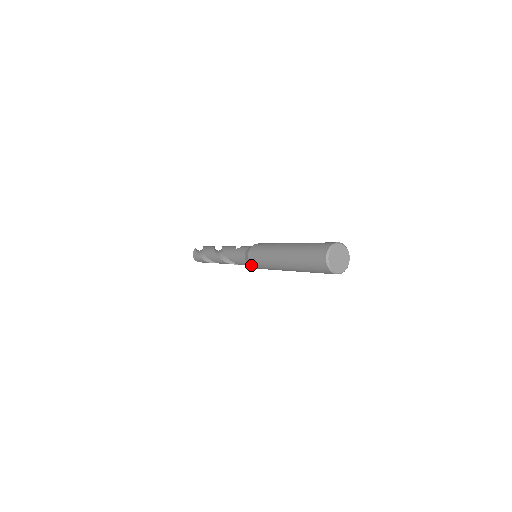
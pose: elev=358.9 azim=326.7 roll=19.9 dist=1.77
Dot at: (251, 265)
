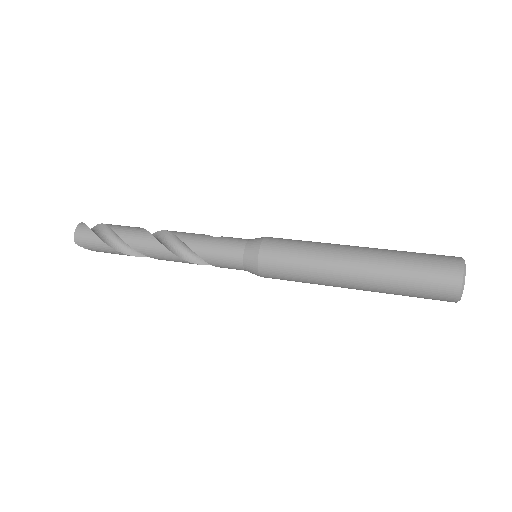
Dot at: (257, 266)
